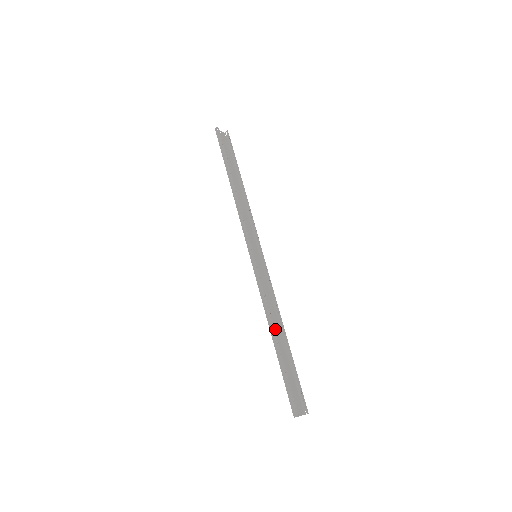
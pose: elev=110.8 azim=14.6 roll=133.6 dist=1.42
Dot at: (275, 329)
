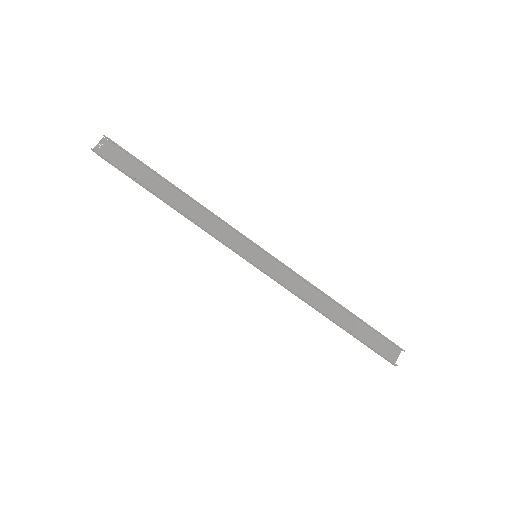
Dot at: (326, 307)
